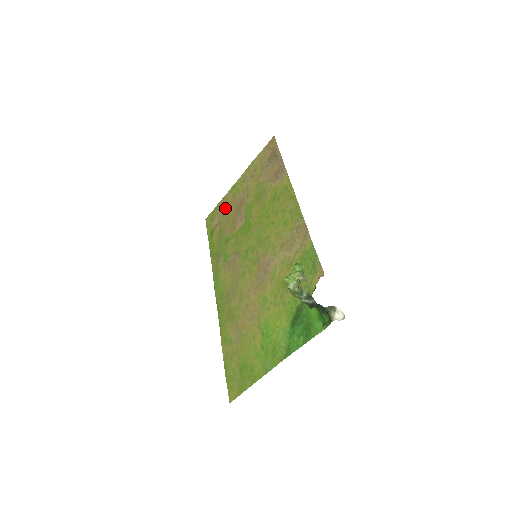
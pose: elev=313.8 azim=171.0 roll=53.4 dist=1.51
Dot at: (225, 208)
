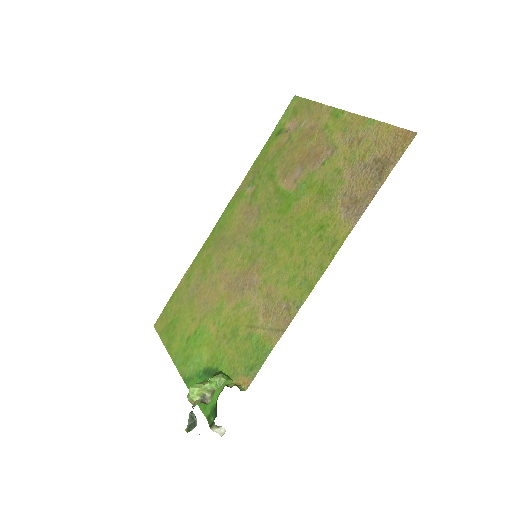
Dot at: (308, 126)
